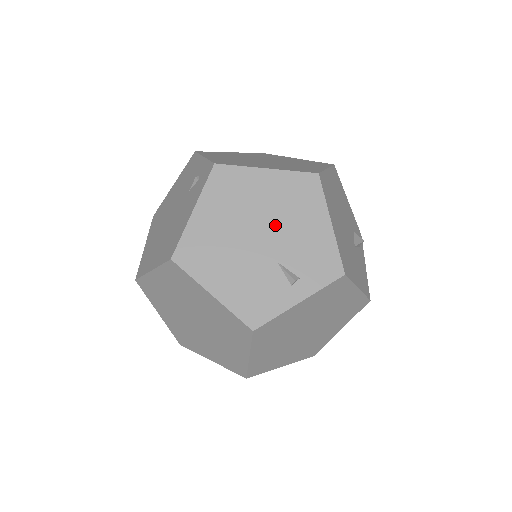
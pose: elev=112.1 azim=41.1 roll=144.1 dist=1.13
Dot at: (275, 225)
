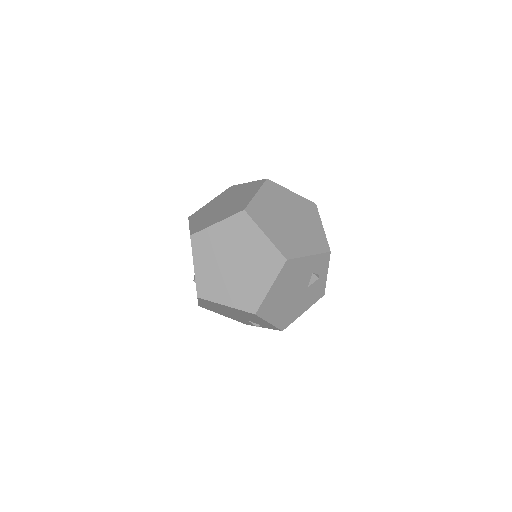
Dot at: (240, 315)
